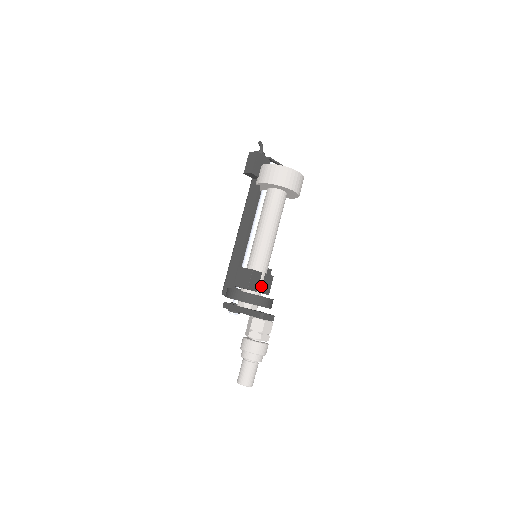
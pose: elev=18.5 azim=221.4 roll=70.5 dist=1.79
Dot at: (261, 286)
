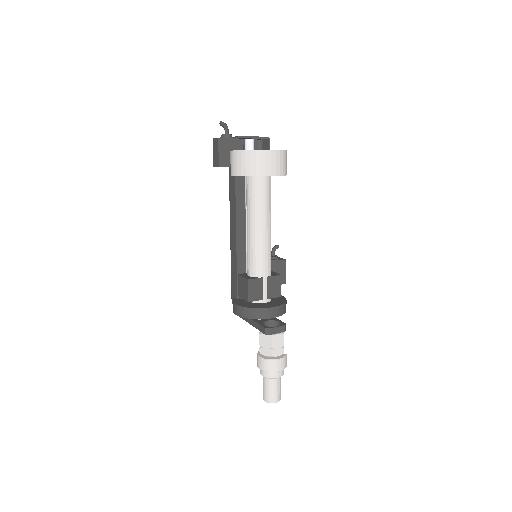
Dot at: (266, 292)
